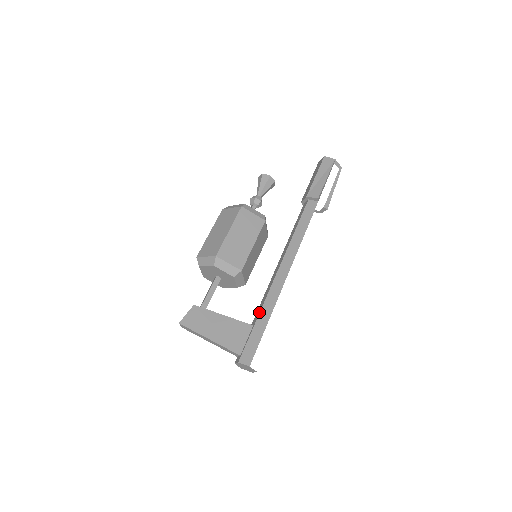
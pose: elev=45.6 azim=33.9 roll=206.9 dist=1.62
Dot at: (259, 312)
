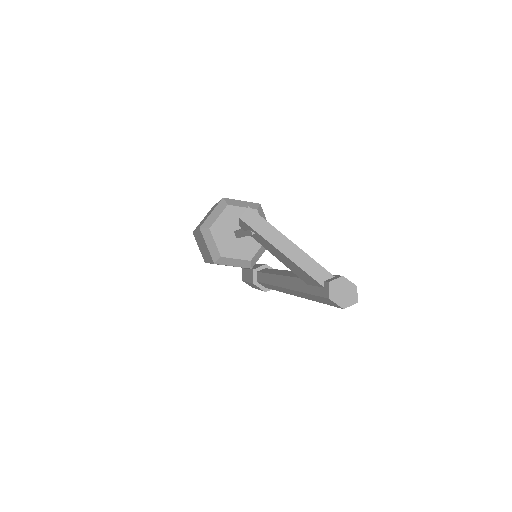
Dot at: occluded
